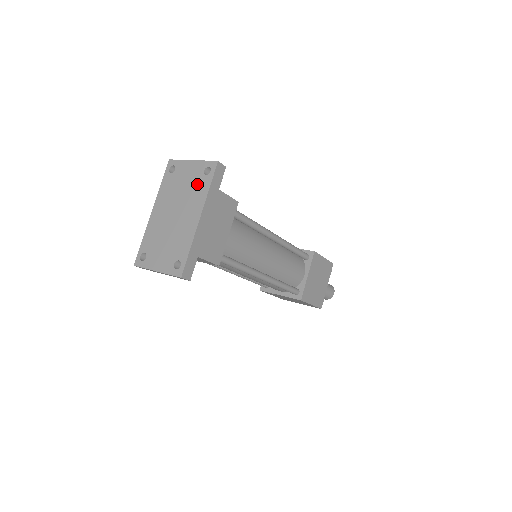
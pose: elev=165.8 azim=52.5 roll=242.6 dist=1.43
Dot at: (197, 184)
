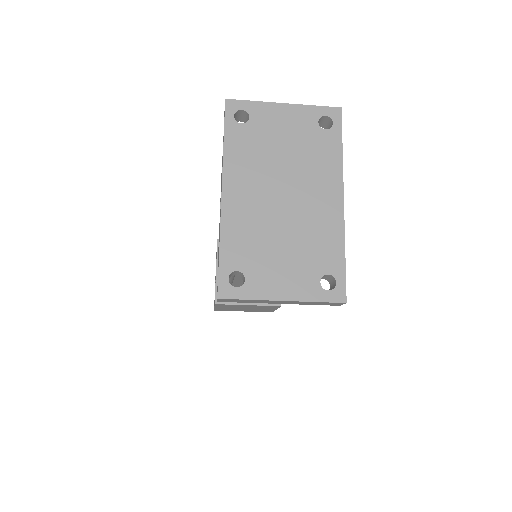
Dot at: (313, 144)
